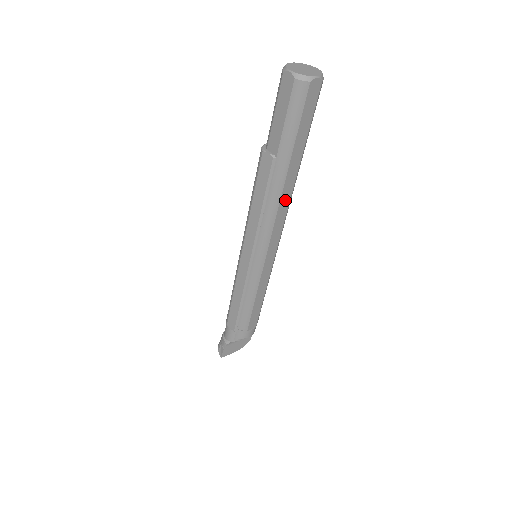
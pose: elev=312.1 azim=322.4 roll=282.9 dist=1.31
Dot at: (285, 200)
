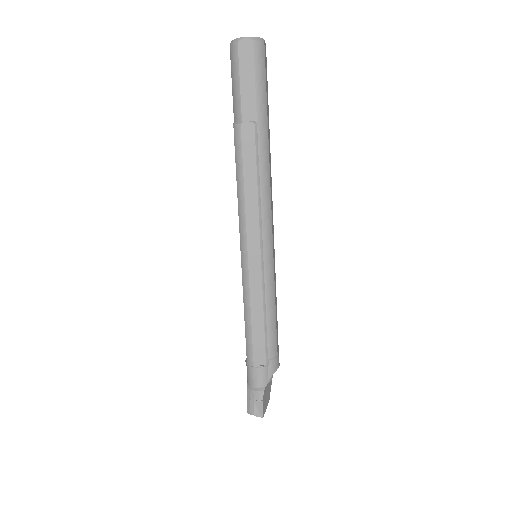
Dot at: (270, 170)
